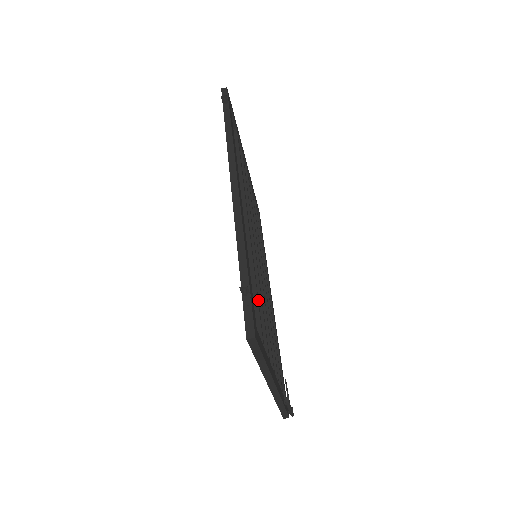
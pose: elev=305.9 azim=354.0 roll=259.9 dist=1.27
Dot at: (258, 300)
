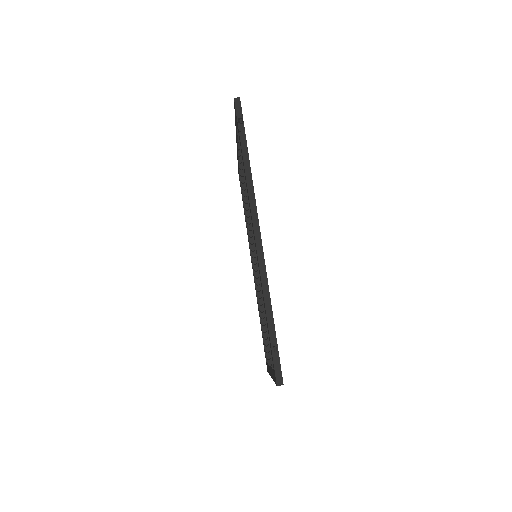
Dot at: occluded
